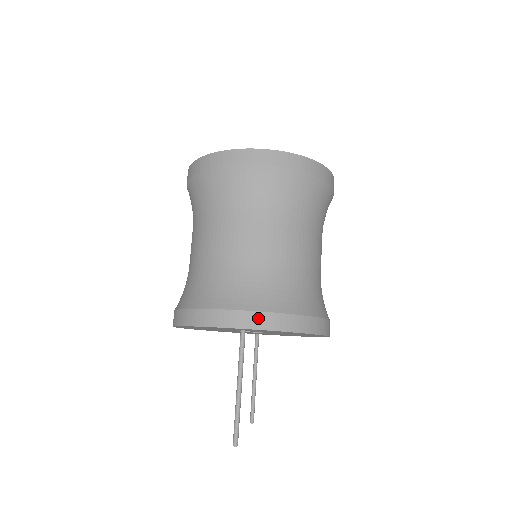
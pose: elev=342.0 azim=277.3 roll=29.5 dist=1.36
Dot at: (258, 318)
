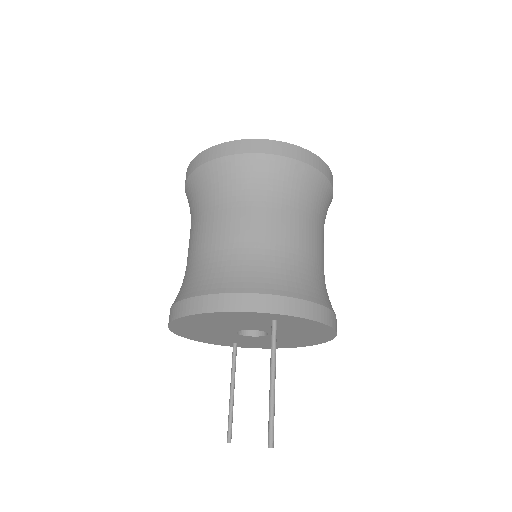
Dot at: (300, 306)
